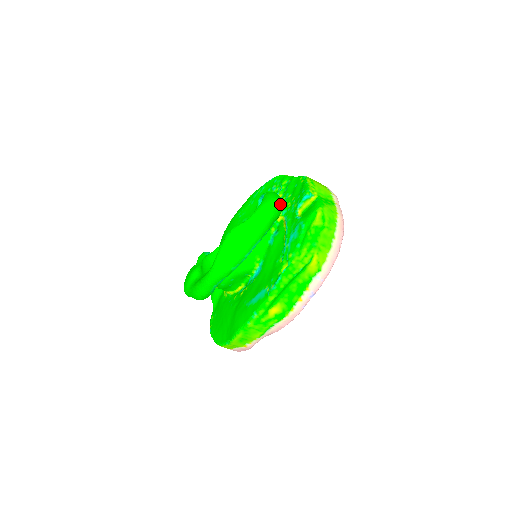
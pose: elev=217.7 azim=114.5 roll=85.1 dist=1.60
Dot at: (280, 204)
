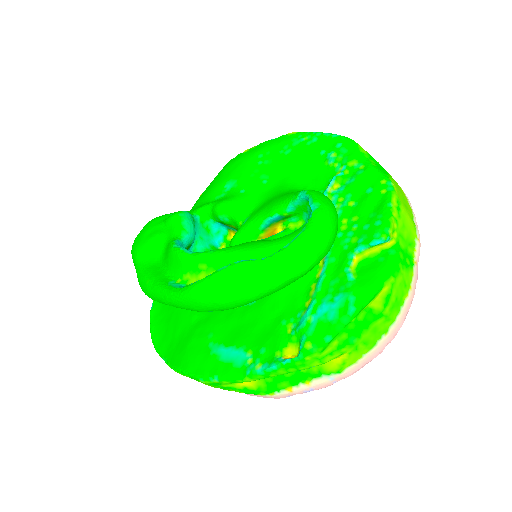
Dot at: (333, 242)
